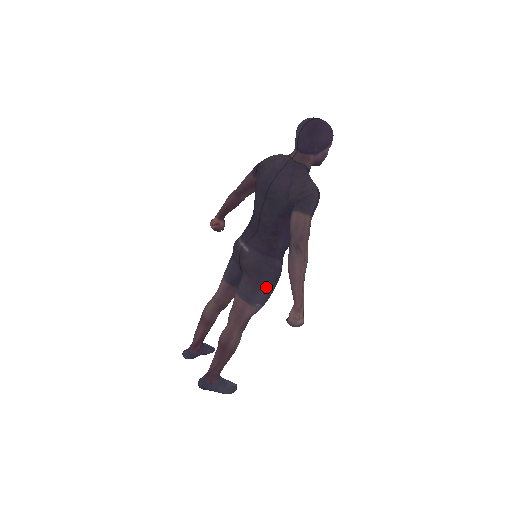
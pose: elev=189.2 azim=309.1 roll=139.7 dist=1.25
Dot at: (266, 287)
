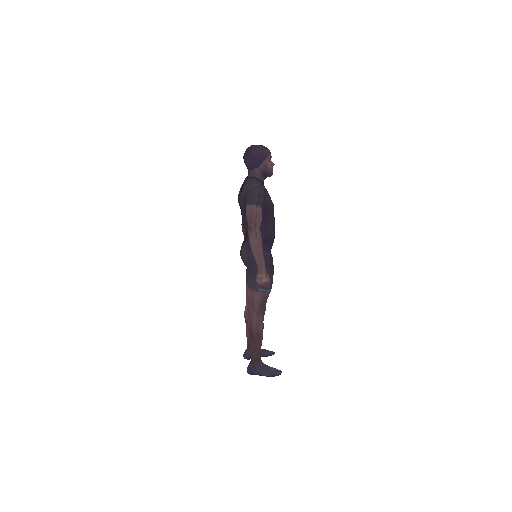
Dot at: occluded
